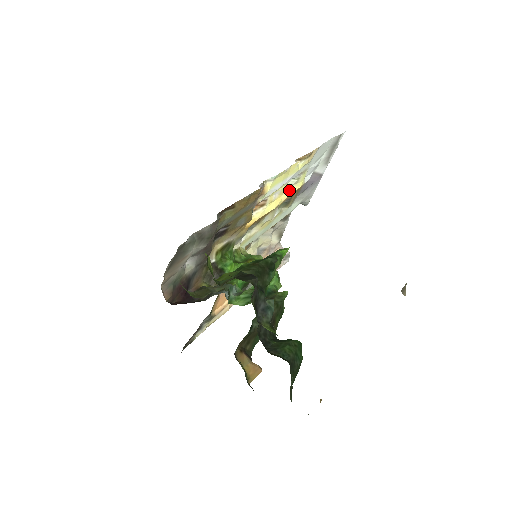
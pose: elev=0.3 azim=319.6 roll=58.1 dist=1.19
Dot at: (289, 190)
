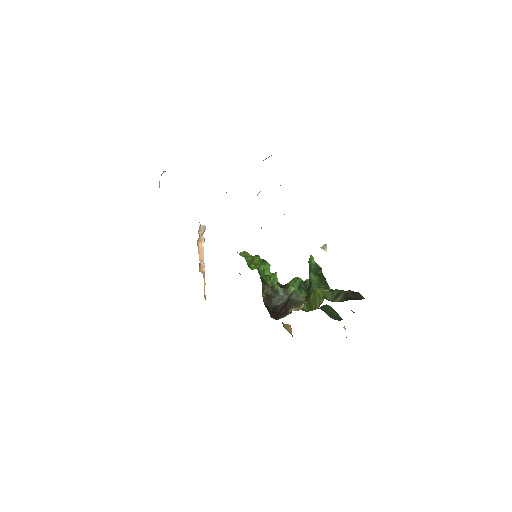
Dot at: occluded
